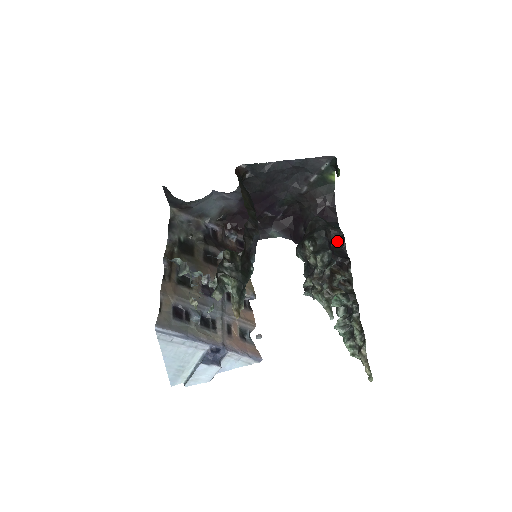
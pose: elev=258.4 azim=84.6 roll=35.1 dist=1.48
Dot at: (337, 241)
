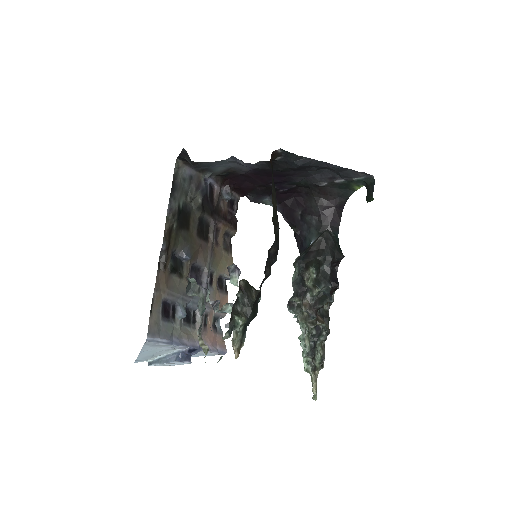
Dot at: (335, 262)
